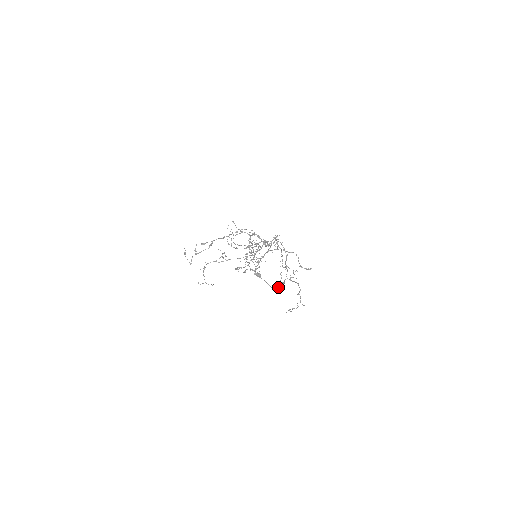
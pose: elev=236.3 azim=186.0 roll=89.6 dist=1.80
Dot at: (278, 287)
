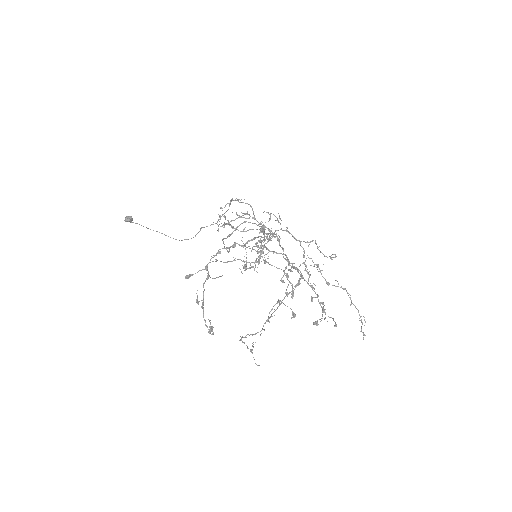
Dot at: (188, 239)
